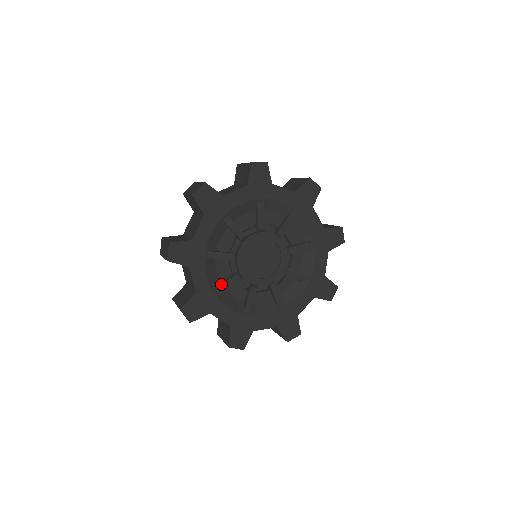
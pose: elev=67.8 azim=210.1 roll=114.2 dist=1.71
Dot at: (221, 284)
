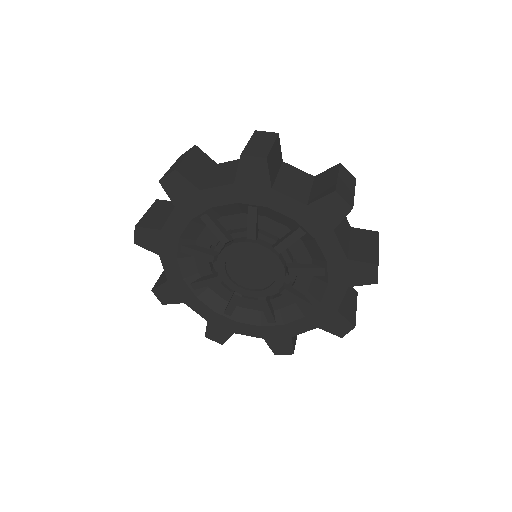
Dot at: (227, 306)
